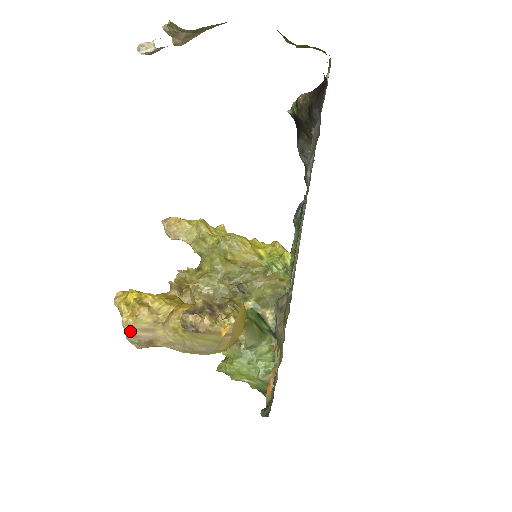
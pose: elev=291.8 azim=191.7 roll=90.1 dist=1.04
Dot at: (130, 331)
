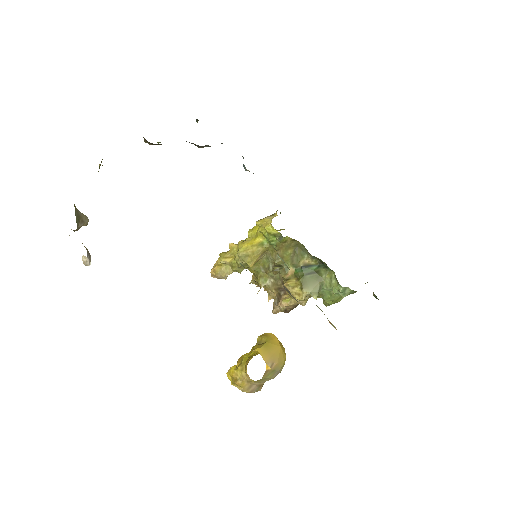
Dot at: (247, 392)
